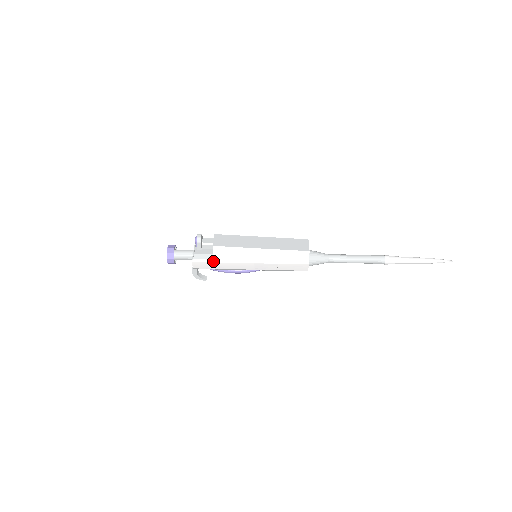
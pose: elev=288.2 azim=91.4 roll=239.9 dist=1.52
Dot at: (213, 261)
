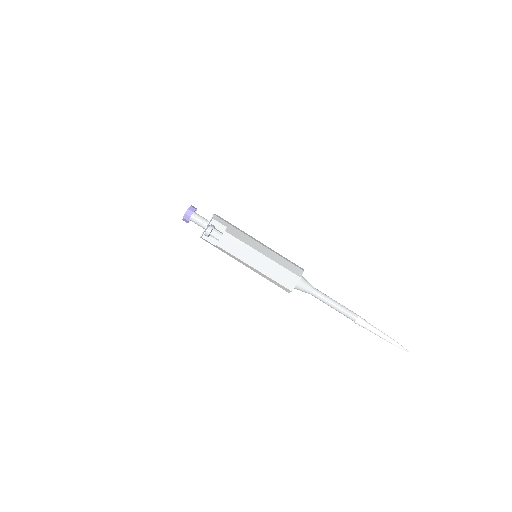
Dot at: (216, 247)
